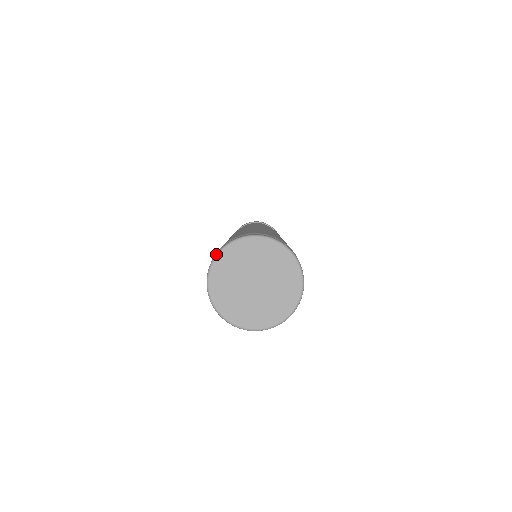
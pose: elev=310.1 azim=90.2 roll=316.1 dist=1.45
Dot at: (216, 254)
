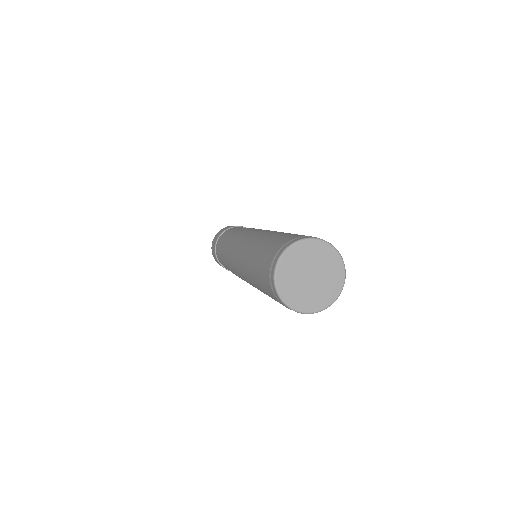
Dot at: (274, 271)
